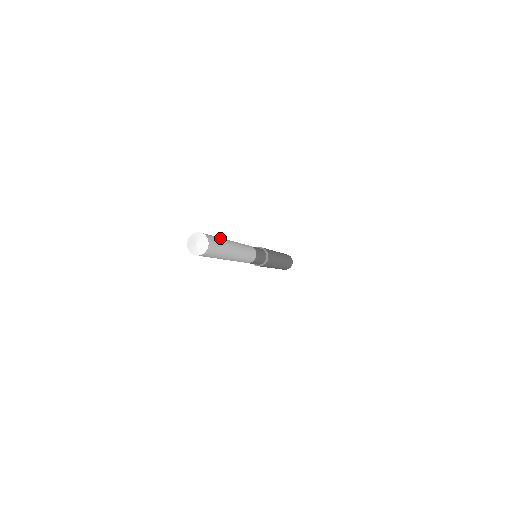
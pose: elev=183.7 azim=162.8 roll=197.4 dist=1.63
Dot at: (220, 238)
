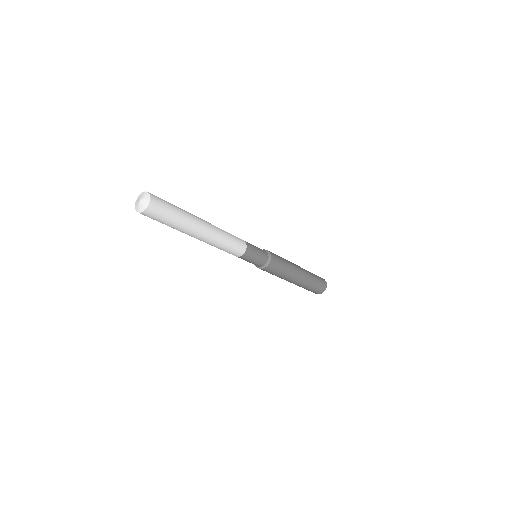
Dot at: occluded
